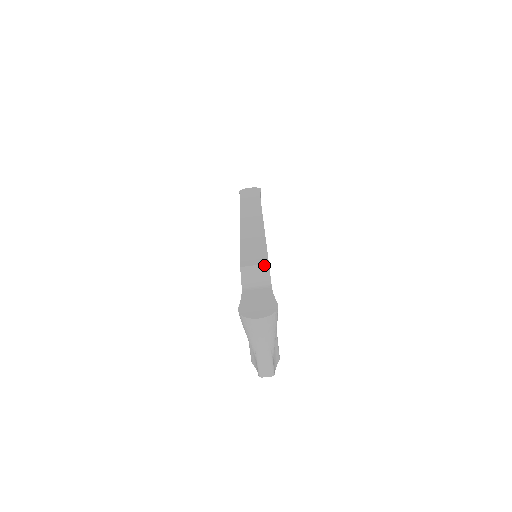
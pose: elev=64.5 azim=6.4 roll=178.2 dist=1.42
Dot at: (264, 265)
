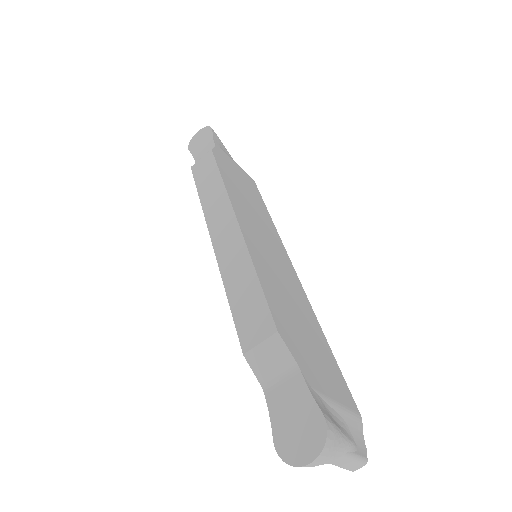
Dot at: (272, 337)
